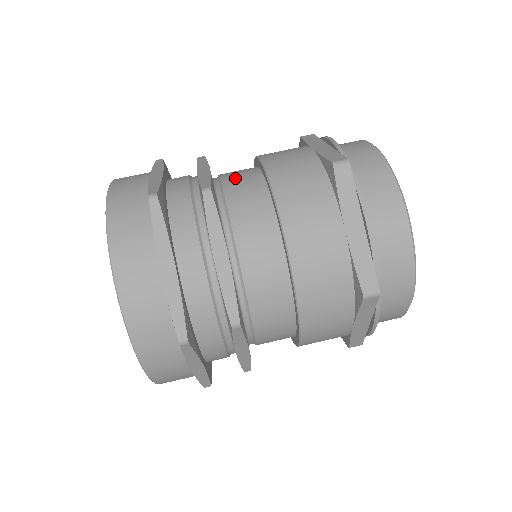
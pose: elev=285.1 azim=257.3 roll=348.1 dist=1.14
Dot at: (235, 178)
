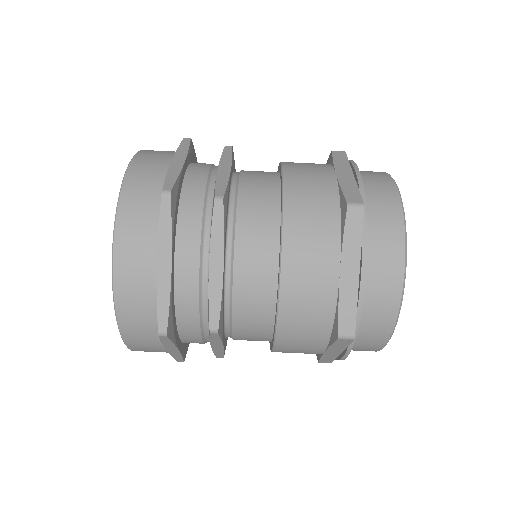
Dot at: (248, 277)
